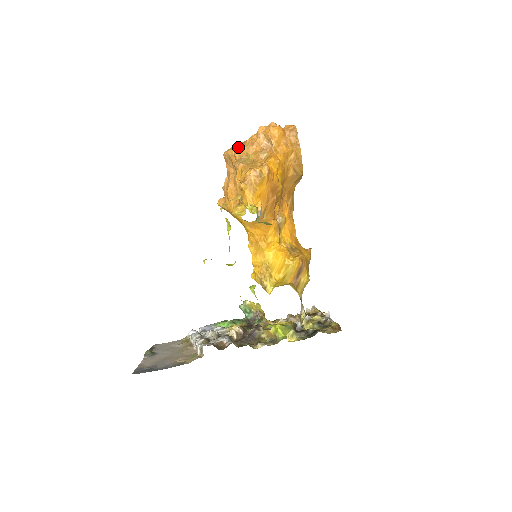
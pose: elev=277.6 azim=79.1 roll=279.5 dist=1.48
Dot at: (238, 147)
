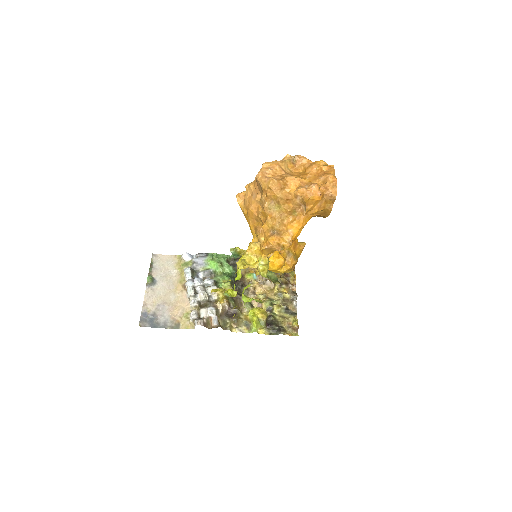
Dot at: (273, 190)
